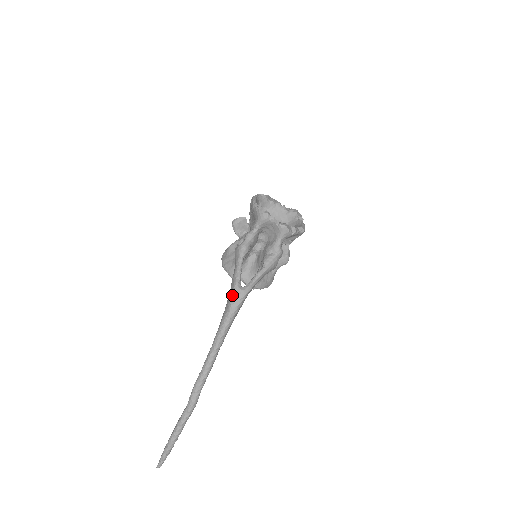
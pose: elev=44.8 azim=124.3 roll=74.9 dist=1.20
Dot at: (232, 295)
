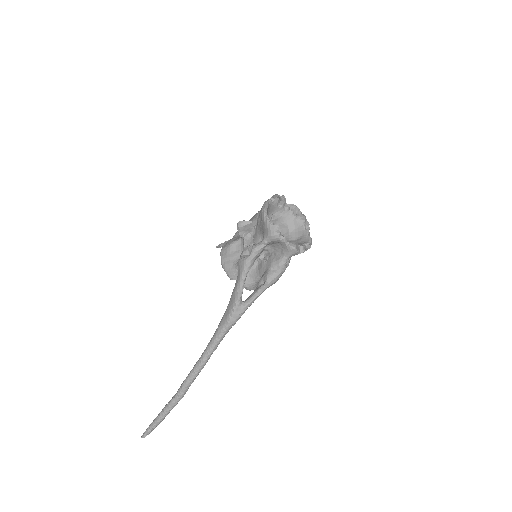
Dot at: (232, 309)
